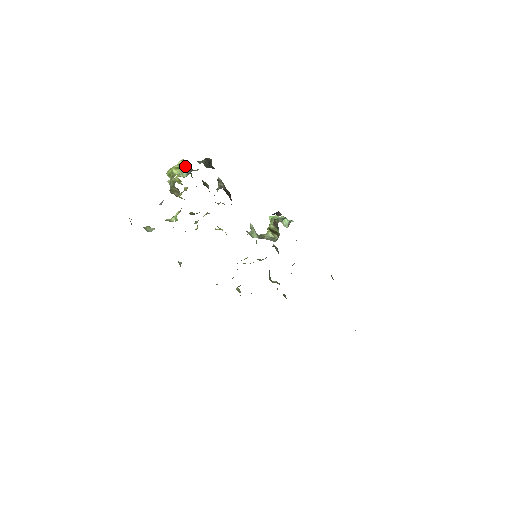
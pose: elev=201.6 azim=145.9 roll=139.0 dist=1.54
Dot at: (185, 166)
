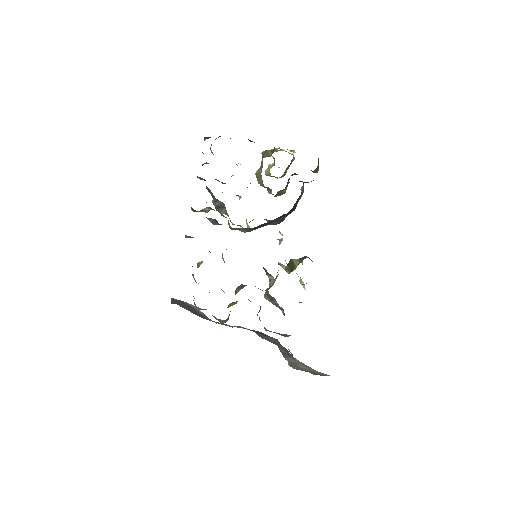
Dot at: (293, 158)
